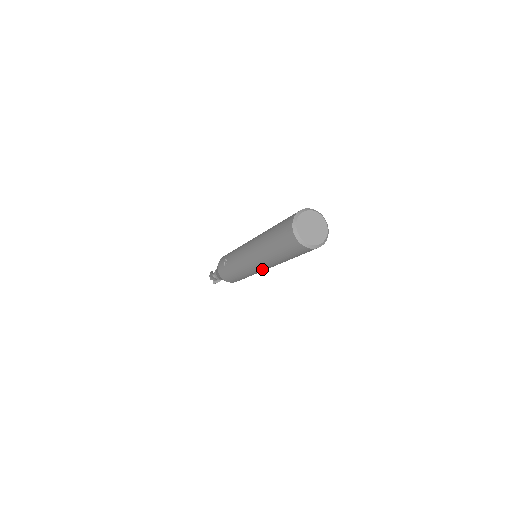
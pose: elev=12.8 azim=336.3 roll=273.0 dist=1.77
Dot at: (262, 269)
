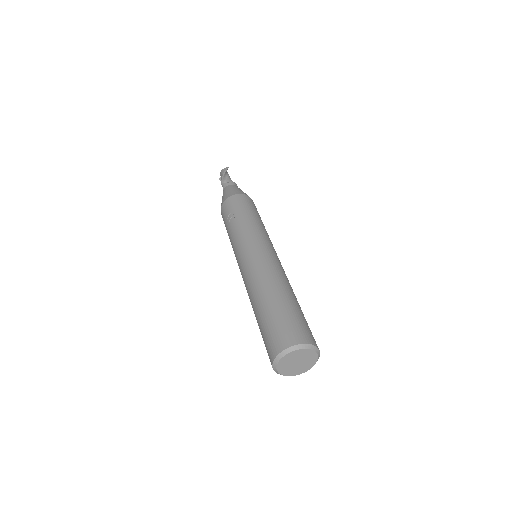
Dot at: occluded
